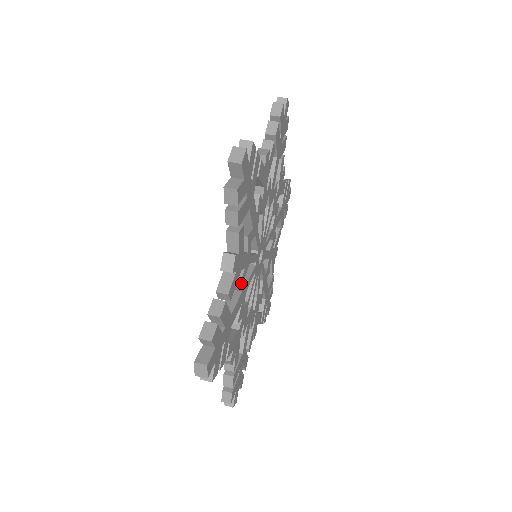
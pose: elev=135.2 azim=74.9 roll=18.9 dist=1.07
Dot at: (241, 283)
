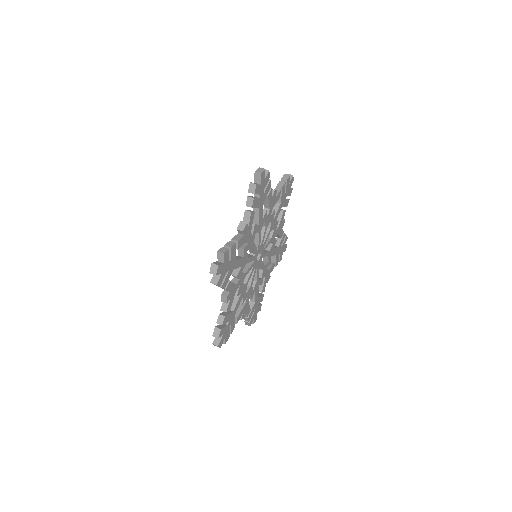
Dot at: (245, 250)
